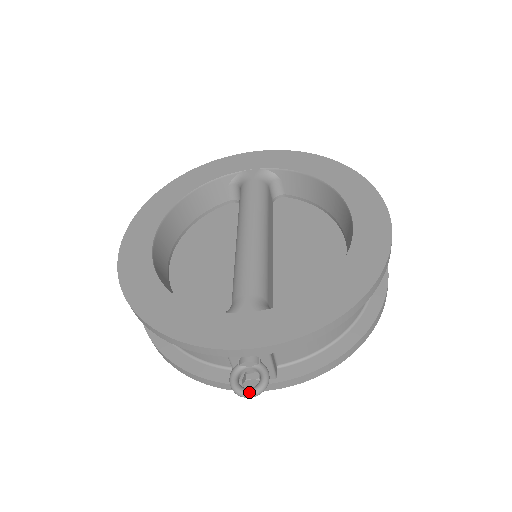
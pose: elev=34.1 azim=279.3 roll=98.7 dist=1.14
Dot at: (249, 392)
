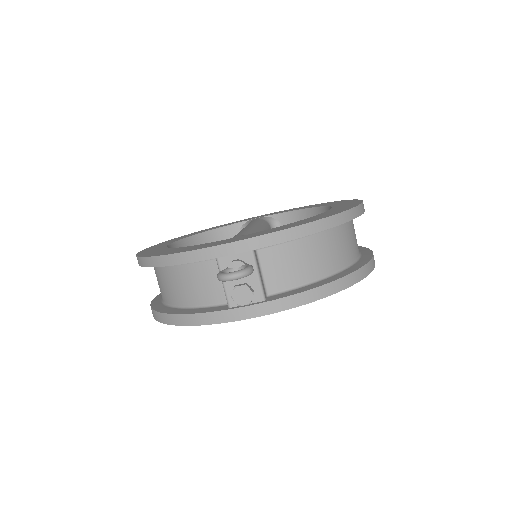
Dot at: (233, 272)
